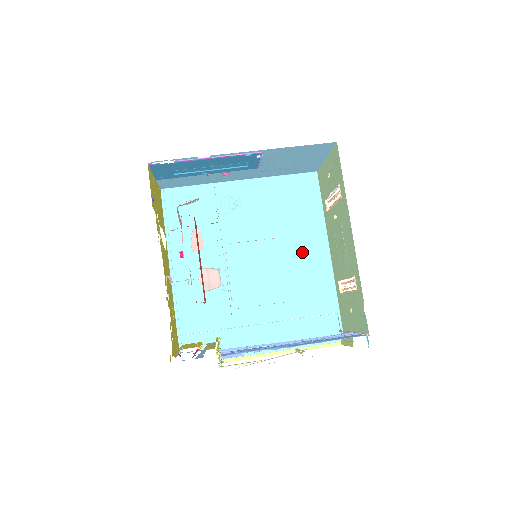
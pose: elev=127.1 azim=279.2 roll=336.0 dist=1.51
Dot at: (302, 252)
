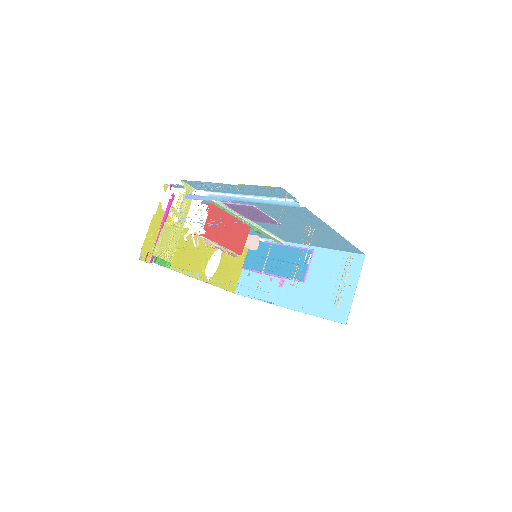
Dot at: occluded
